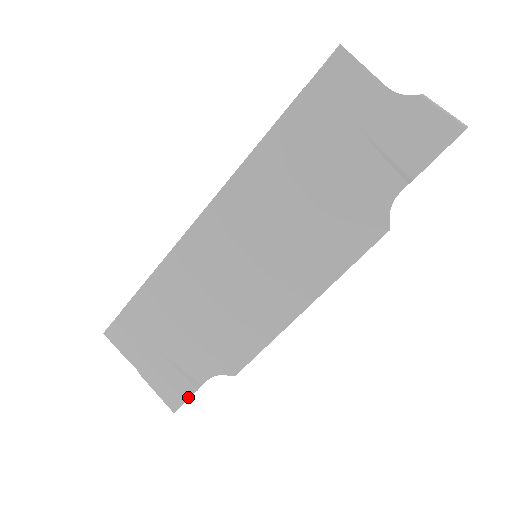
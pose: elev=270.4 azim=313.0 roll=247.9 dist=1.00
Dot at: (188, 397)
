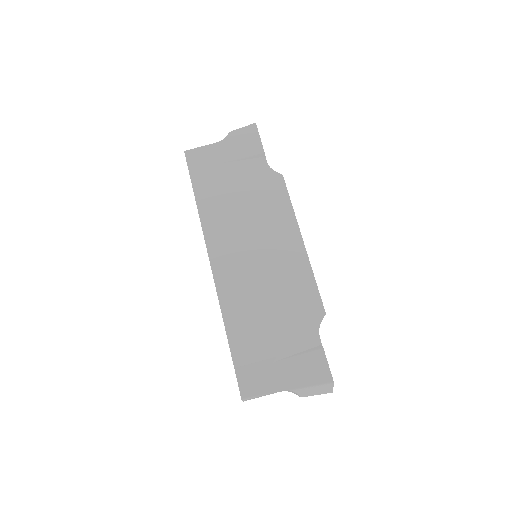
Dot at: (326, 360)
